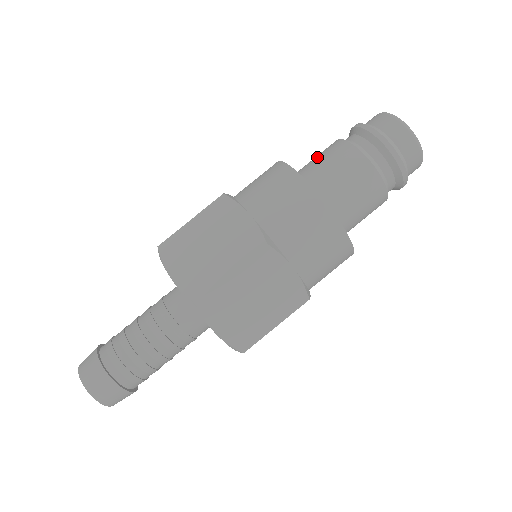
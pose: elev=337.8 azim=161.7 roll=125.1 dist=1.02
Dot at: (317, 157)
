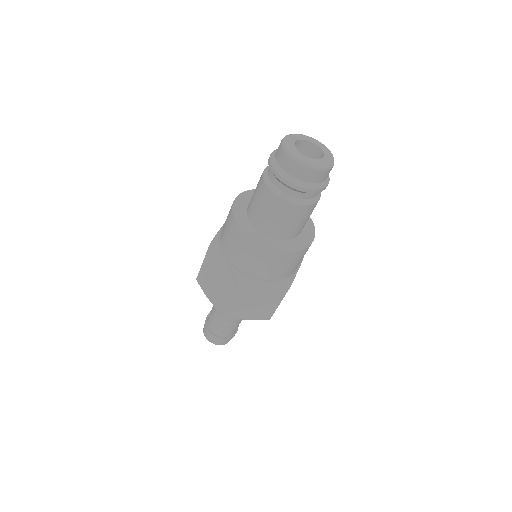
Dot at: (254, 193)
